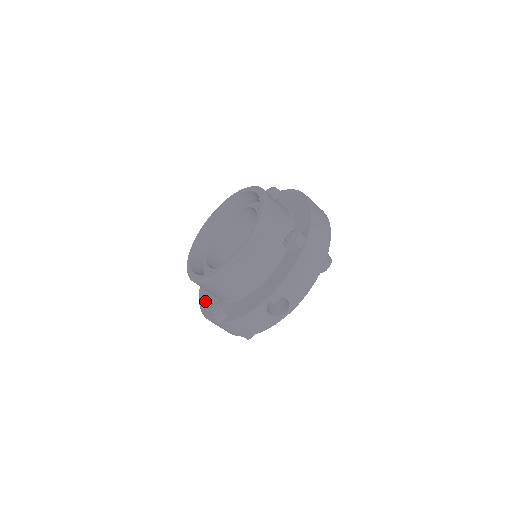
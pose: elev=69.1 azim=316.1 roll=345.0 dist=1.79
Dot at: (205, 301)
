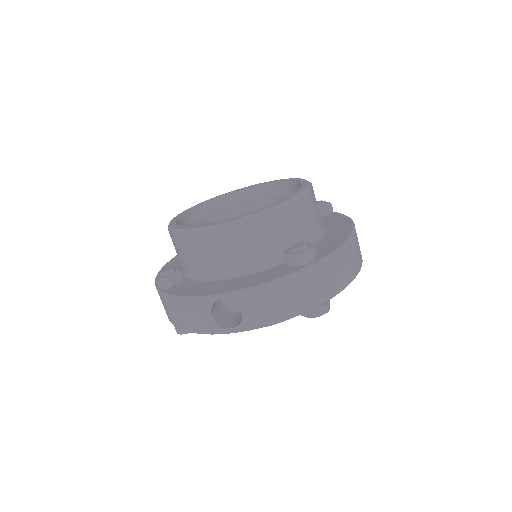
Dot at: (171, 265)
